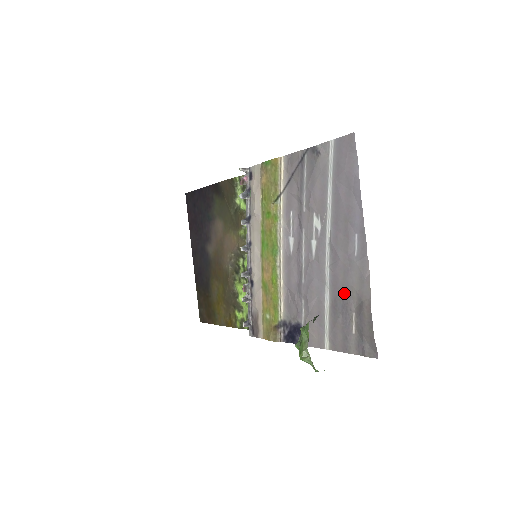
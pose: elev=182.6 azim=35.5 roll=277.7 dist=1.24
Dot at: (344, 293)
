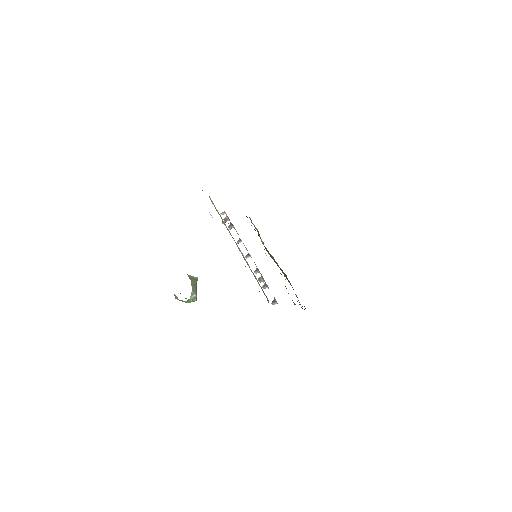
Dot at: occluded
